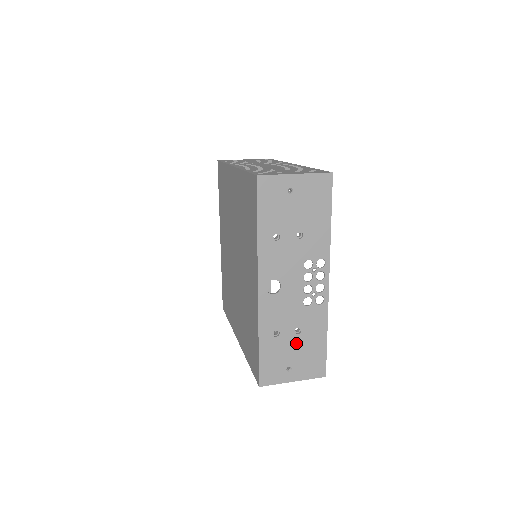
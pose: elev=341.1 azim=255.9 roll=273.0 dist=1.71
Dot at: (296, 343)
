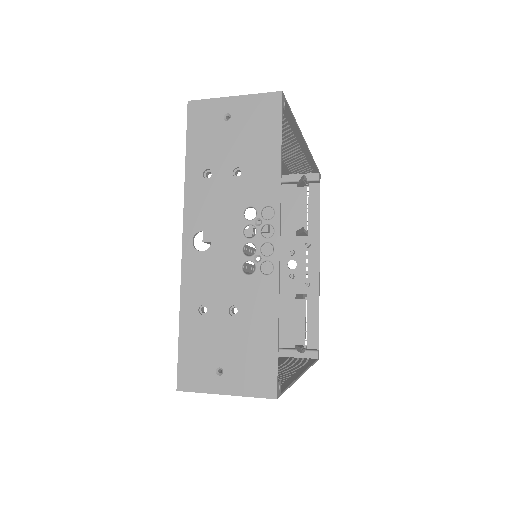
Dot at: (231, 330)
